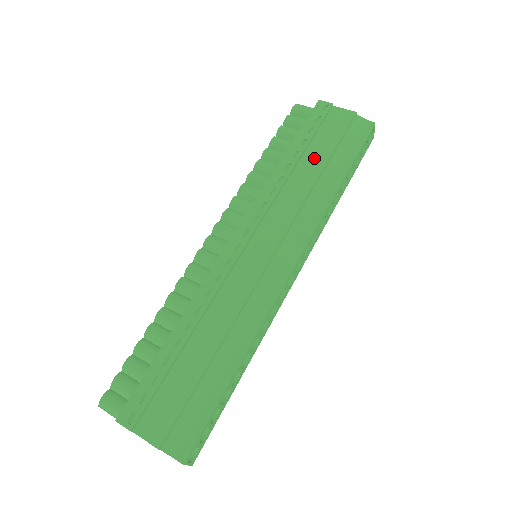
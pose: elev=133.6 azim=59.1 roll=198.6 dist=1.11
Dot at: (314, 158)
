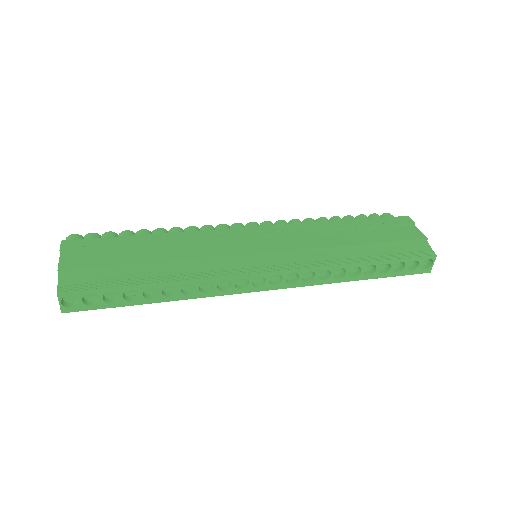
Dot at: (363, 236)
